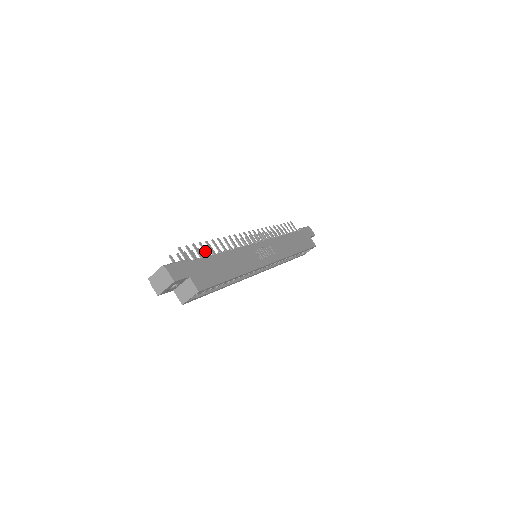
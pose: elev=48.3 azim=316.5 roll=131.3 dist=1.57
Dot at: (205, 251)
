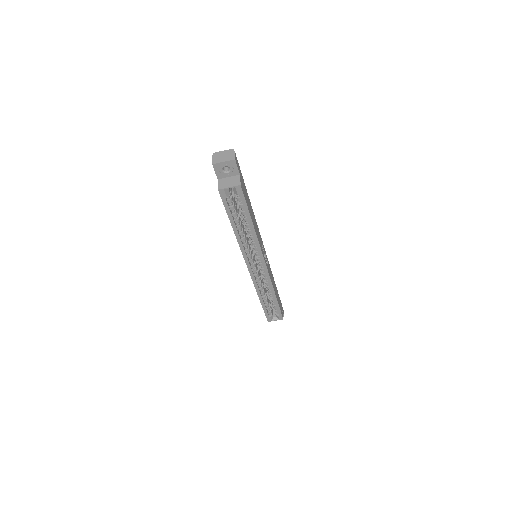
Dot at: occluded
